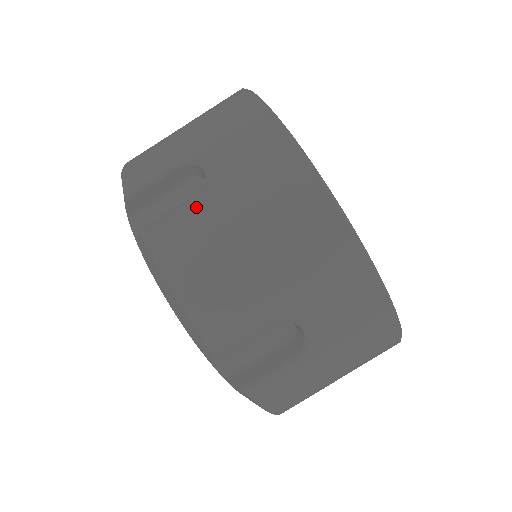
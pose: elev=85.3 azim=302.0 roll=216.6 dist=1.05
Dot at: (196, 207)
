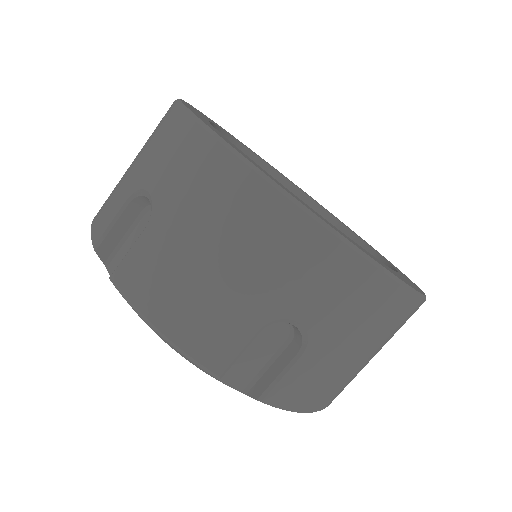
Dot at: (307, 362)
